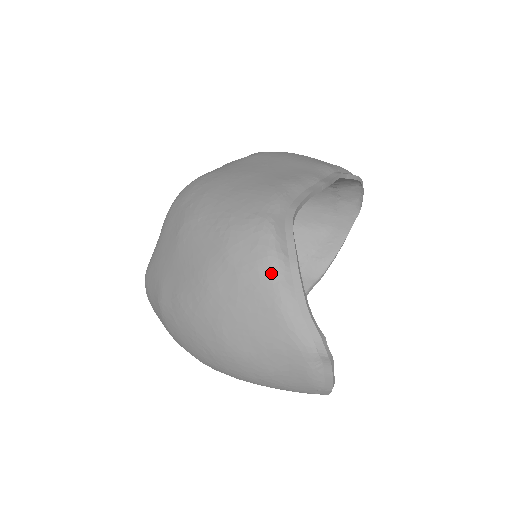
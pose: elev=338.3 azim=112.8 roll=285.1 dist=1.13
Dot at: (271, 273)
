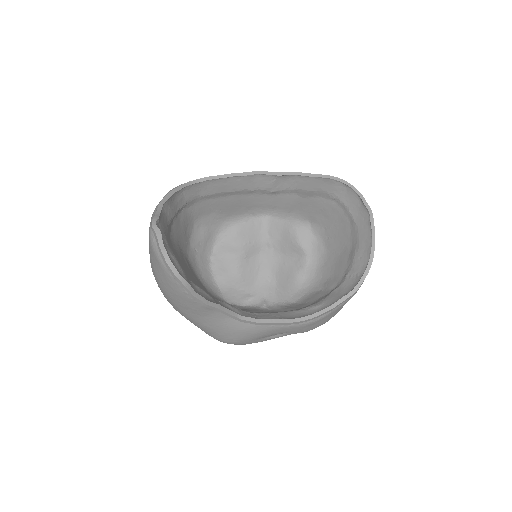
Dot at: occluded
